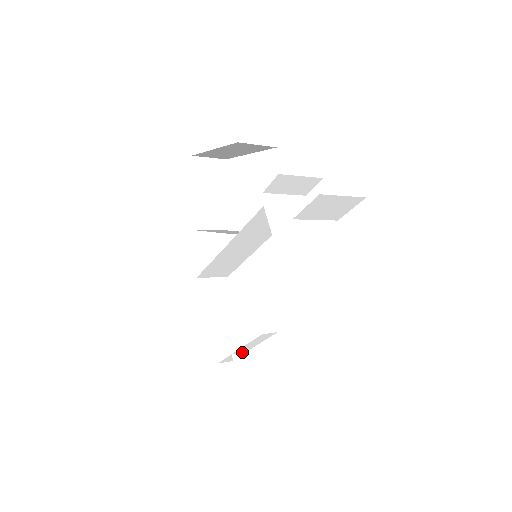
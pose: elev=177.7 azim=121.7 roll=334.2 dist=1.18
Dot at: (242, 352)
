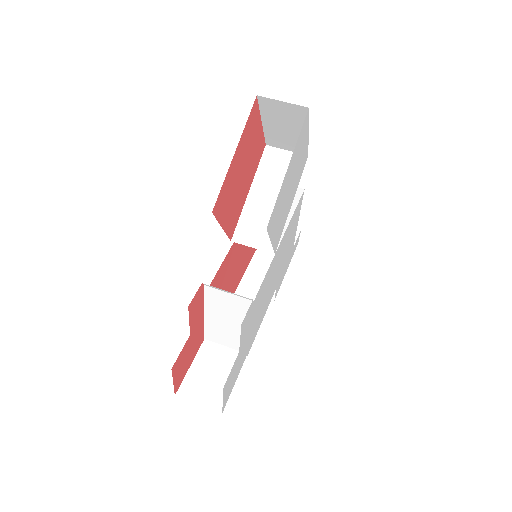
Dot at: occluded
